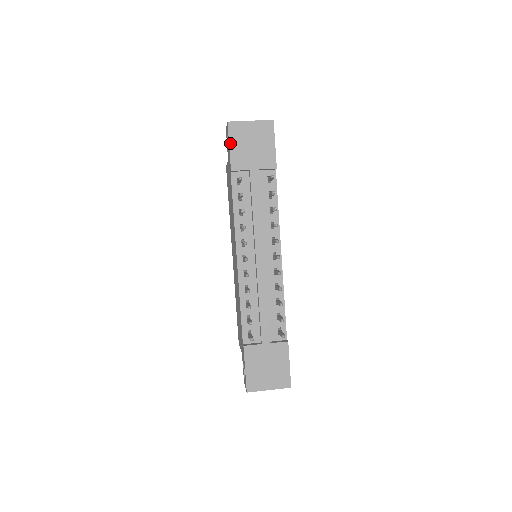
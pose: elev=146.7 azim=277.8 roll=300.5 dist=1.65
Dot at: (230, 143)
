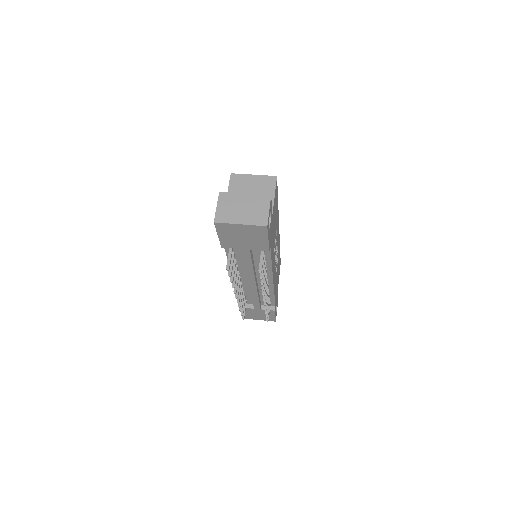
Dot at: (218, 234)
